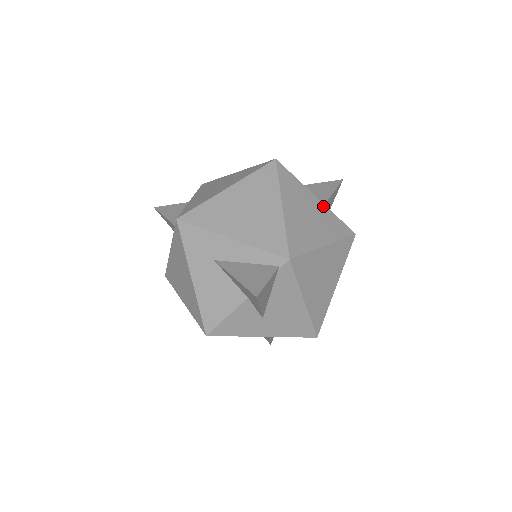
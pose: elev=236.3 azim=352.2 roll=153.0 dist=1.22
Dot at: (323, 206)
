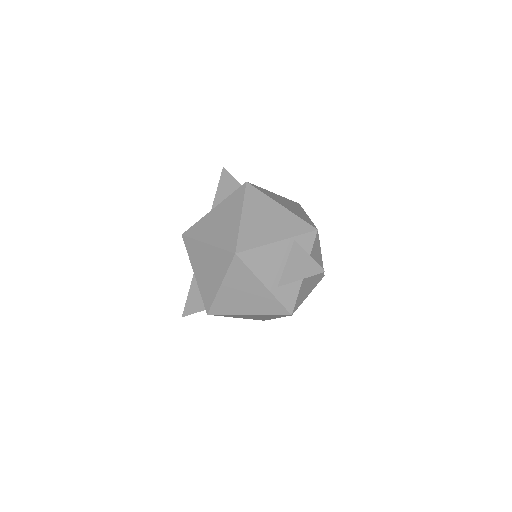
Dot at: (267, 292)
